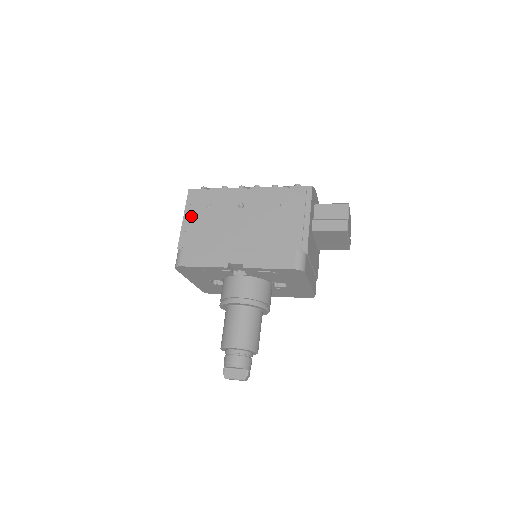
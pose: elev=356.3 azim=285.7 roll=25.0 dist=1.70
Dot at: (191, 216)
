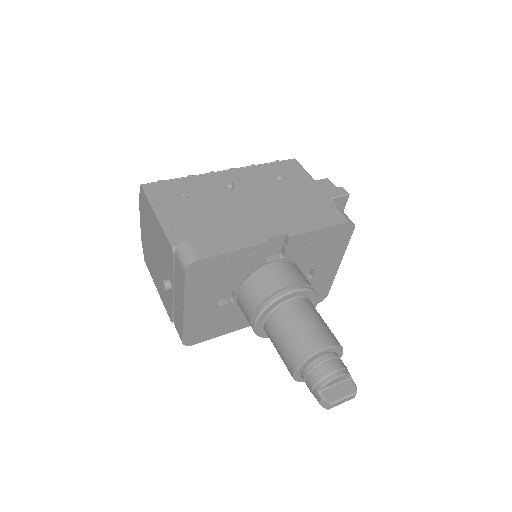
Dot at: (167, 209)
